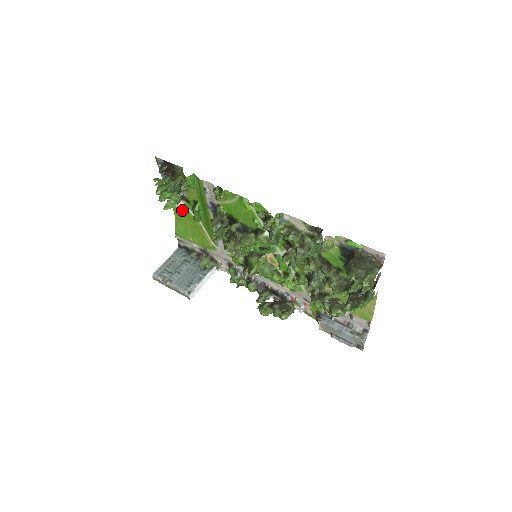
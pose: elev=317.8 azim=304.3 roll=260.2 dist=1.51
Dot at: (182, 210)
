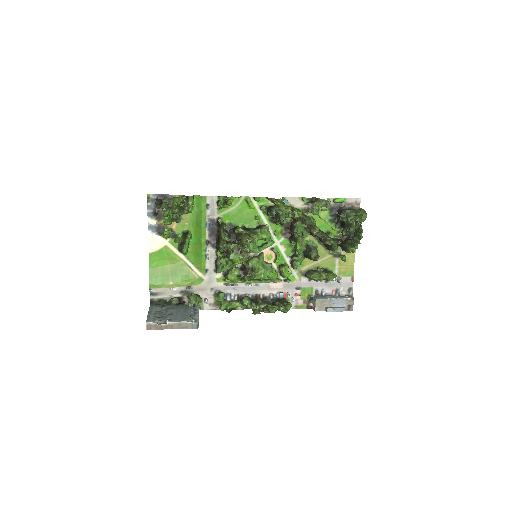
Dot at: (178, 237)
